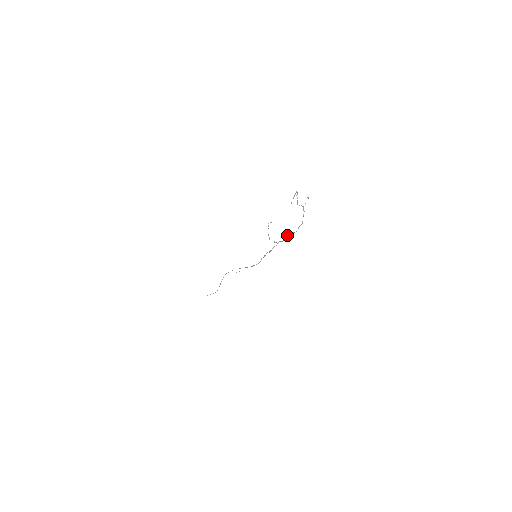
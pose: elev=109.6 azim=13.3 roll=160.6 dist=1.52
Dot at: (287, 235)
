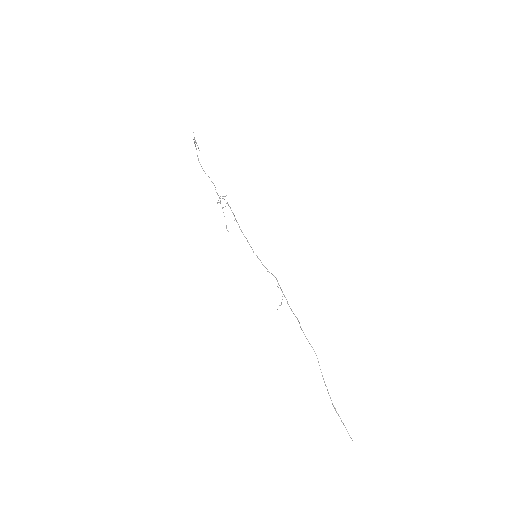
Dot at: occluded
